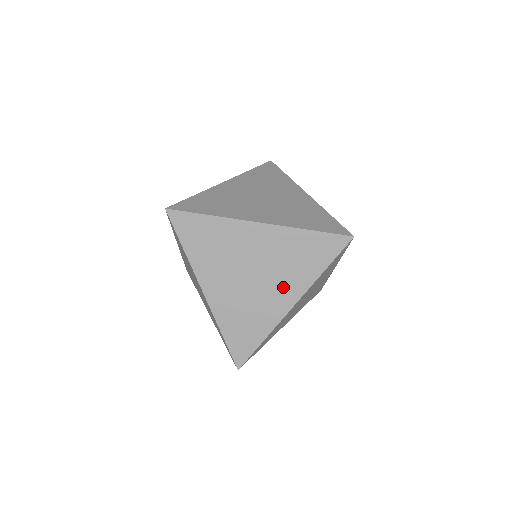
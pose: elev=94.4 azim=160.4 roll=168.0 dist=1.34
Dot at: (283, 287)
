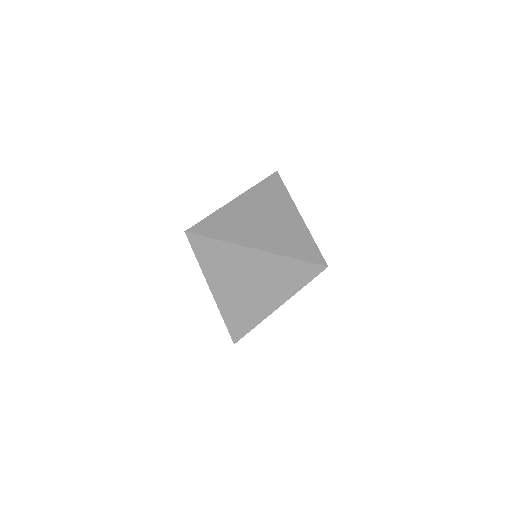
Dot at: (271, 295)
